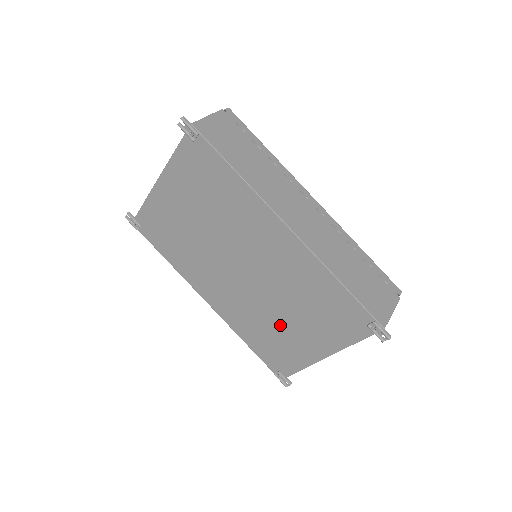
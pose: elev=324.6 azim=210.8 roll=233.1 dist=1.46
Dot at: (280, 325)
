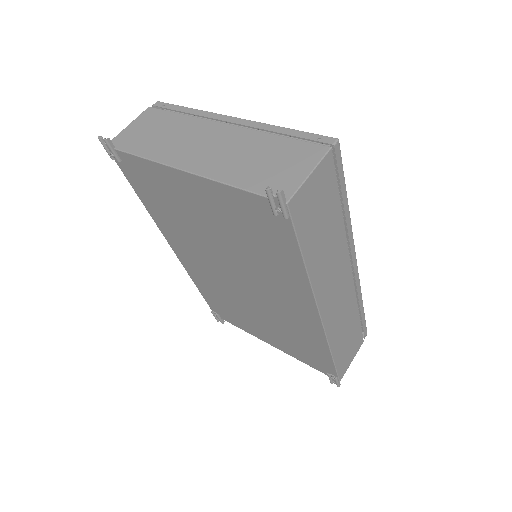
Dot at: (245, 313)
